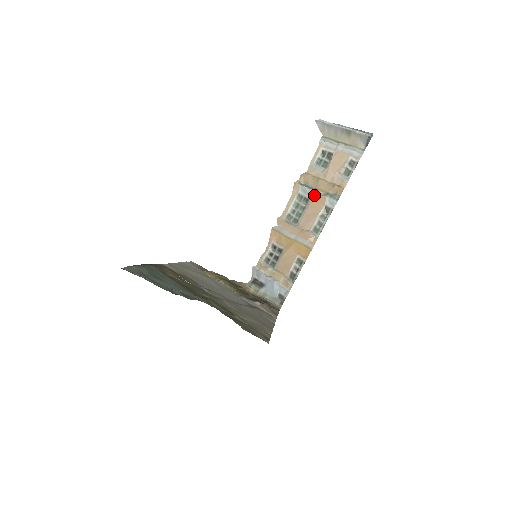
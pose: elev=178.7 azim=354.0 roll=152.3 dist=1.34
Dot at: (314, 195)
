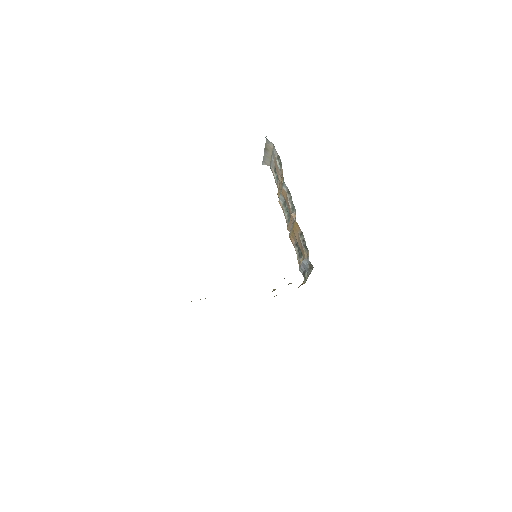
Dot at: (283, 195)
